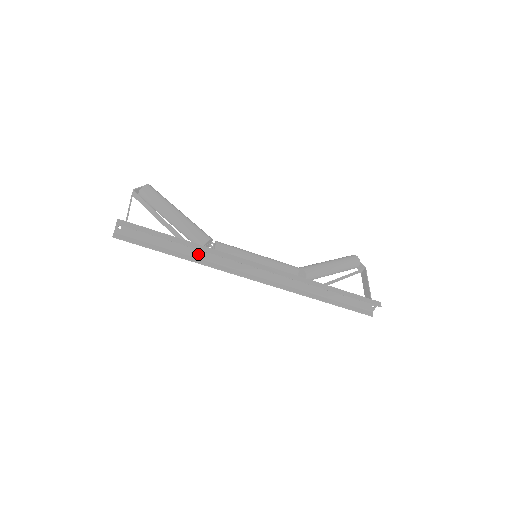
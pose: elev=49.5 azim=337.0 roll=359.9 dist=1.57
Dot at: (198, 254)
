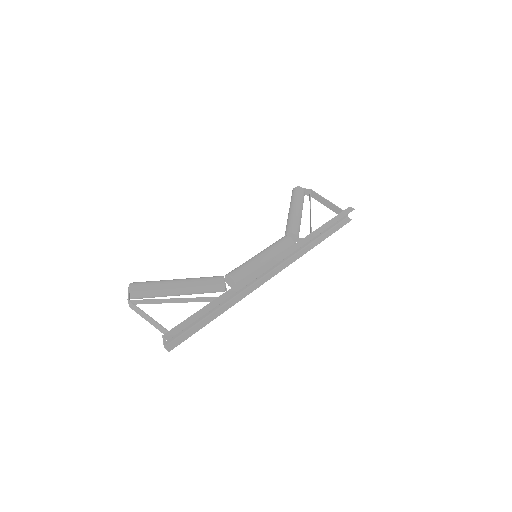
Dot at: (230, 297)
